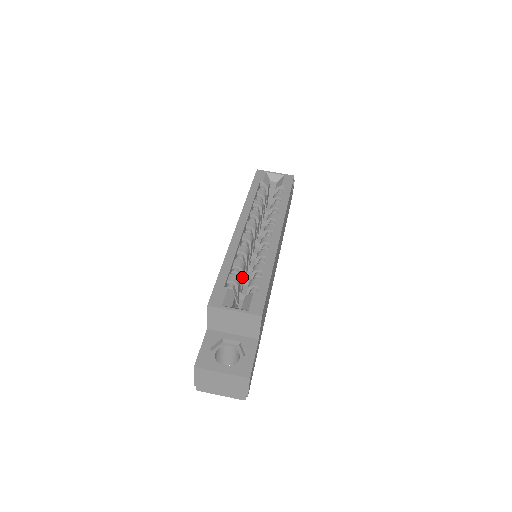
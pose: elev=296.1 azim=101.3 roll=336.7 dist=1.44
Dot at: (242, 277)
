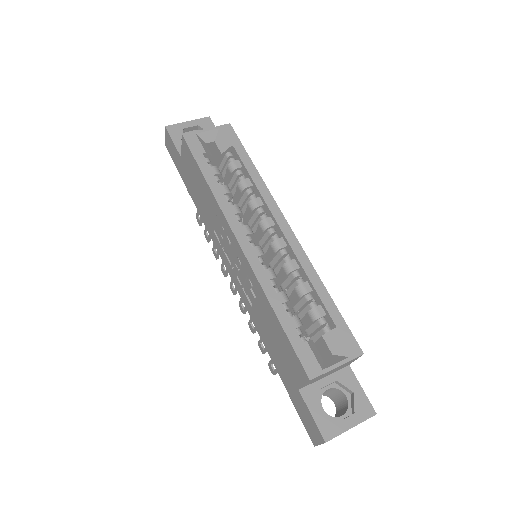
Dot at: occluded
